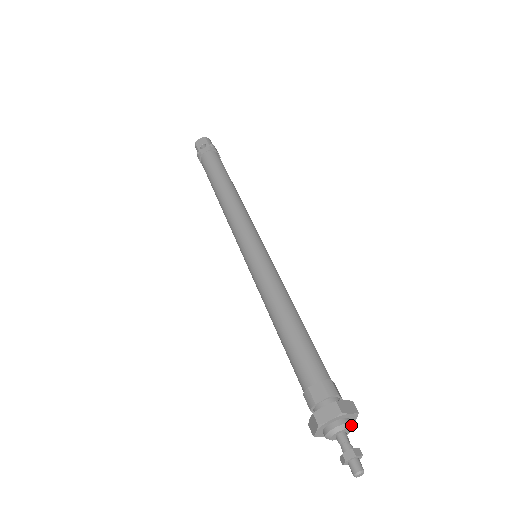
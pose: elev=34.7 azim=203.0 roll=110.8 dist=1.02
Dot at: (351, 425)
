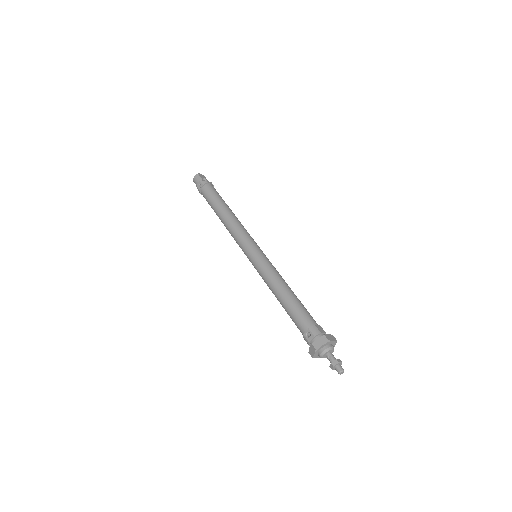
Dot at: (332, 352)
